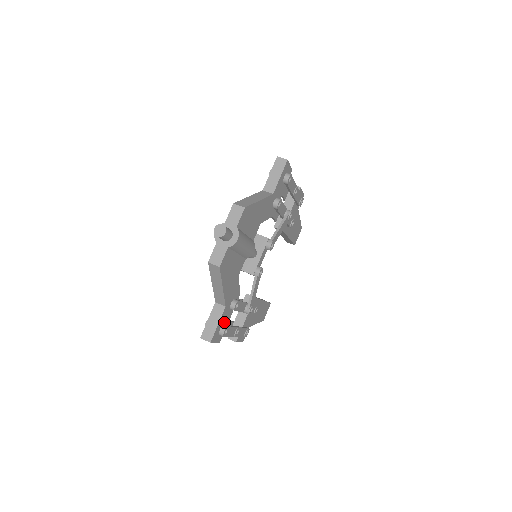
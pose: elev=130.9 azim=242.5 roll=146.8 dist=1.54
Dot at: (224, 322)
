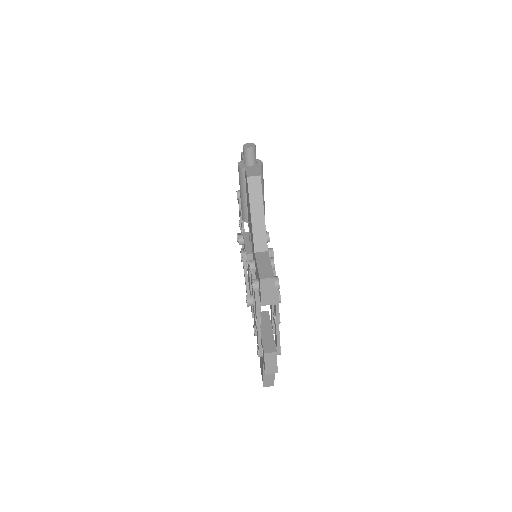
Dot at: occluded
